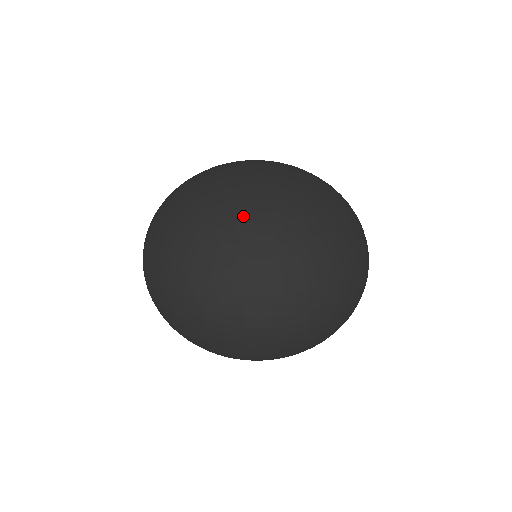
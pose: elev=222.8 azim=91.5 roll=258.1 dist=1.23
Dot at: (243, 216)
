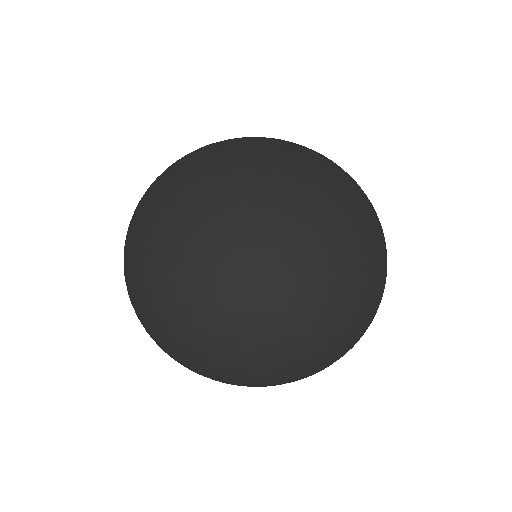
Dot at: (241, 256)
